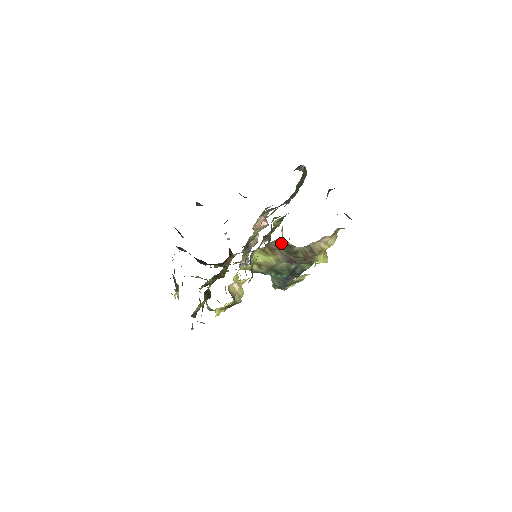
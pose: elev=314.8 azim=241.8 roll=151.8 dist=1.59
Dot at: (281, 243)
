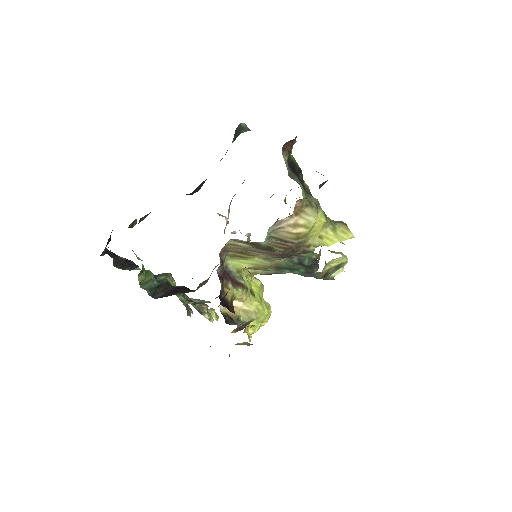
Dot at: (241, 243)
